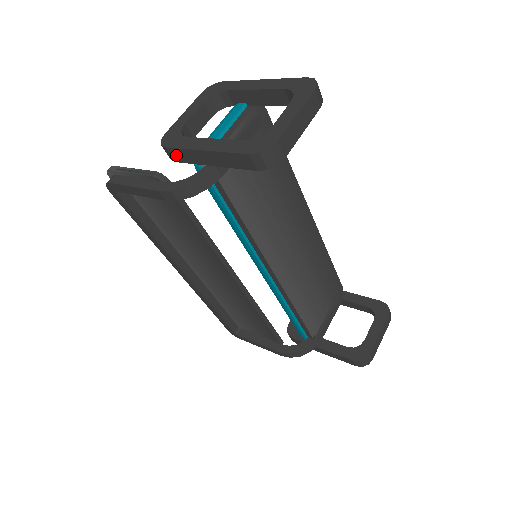
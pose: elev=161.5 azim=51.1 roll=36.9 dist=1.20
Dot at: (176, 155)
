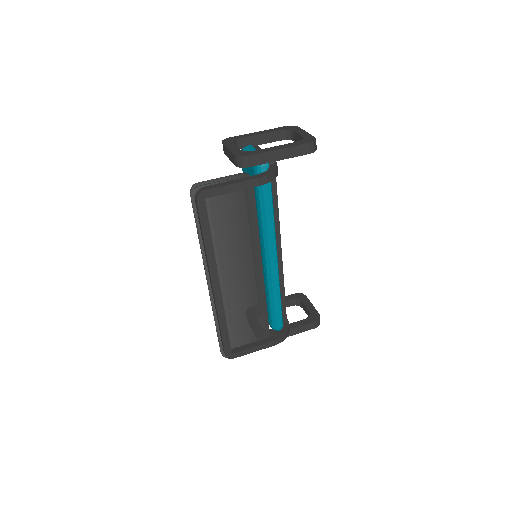
Dot at: (254, 160)
